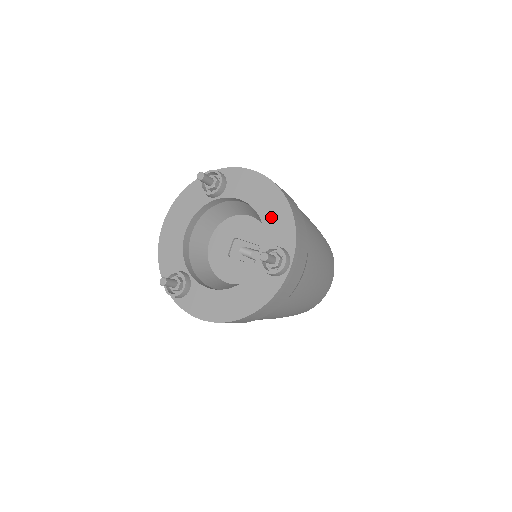
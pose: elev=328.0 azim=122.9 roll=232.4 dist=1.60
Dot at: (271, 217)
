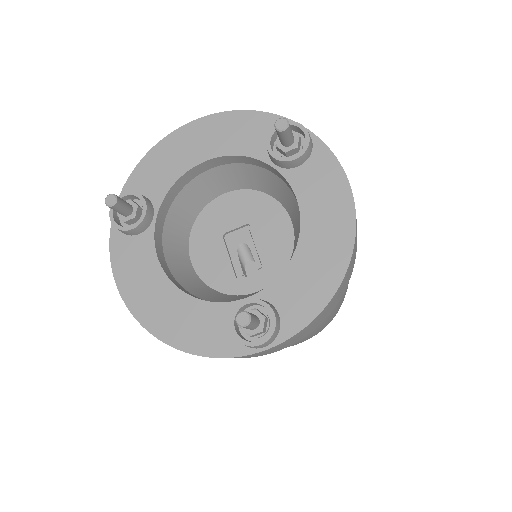
Dot at: (307, 266)
